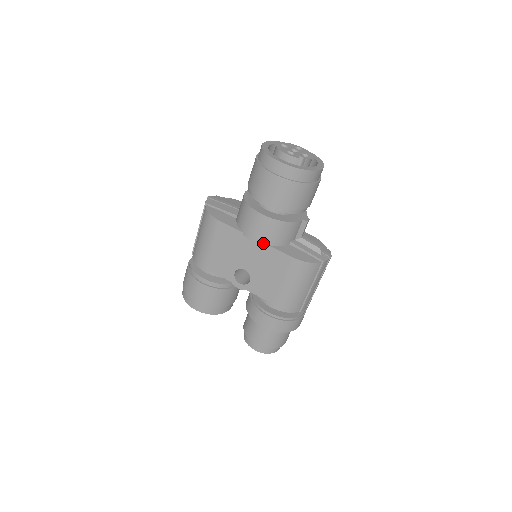
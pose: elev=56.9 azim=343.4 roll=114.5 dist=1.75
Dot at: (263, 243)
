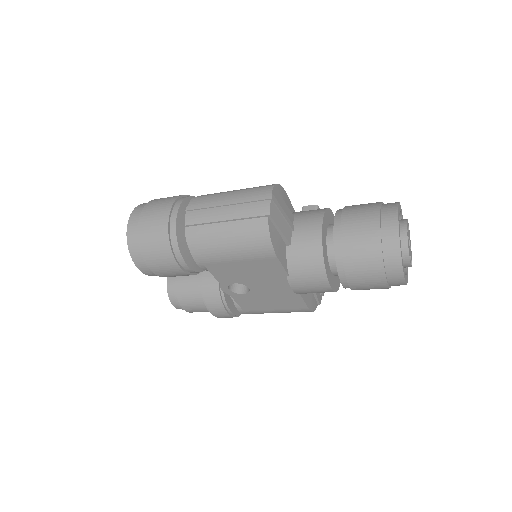
Dot at: (298, 293)
